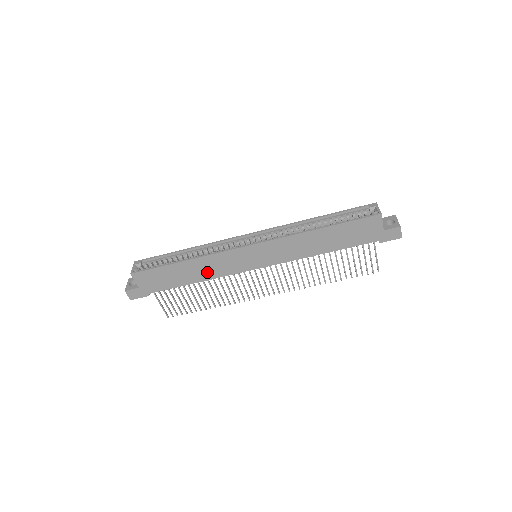
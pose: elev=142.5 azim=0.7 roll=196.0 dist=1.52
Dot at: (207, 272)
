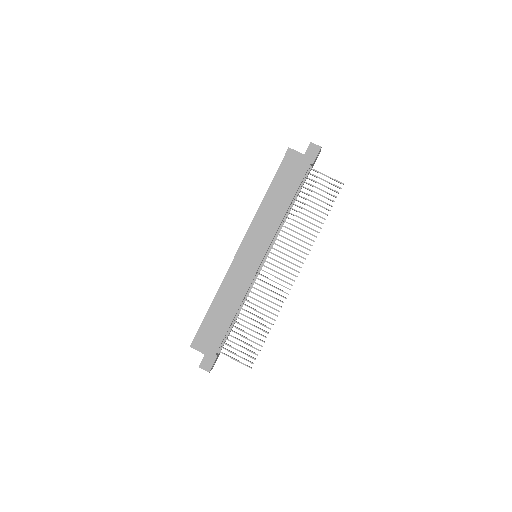
Dot at: (234, 296)
